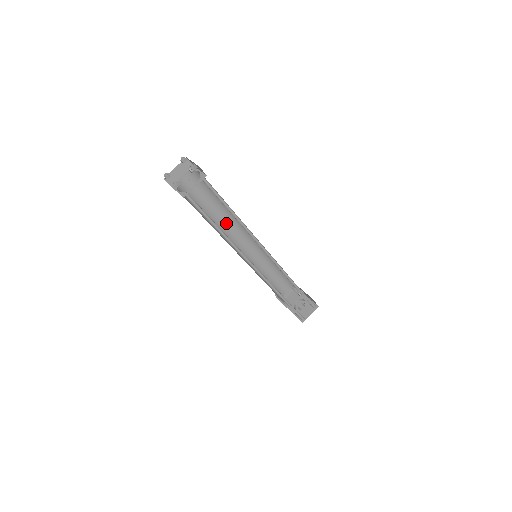
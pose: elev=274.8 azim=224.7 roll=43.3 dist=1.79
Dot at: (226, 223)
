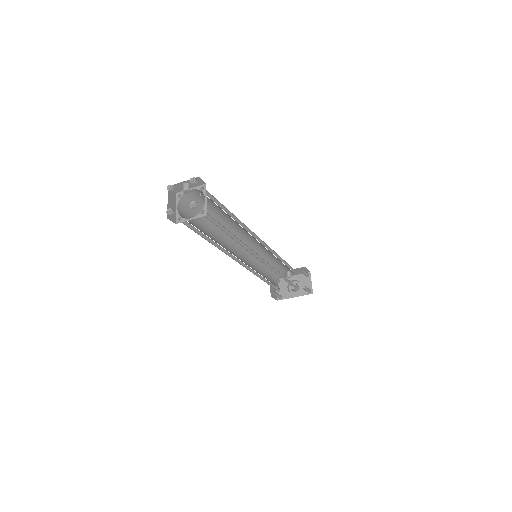
Dot at: (221, 240)
